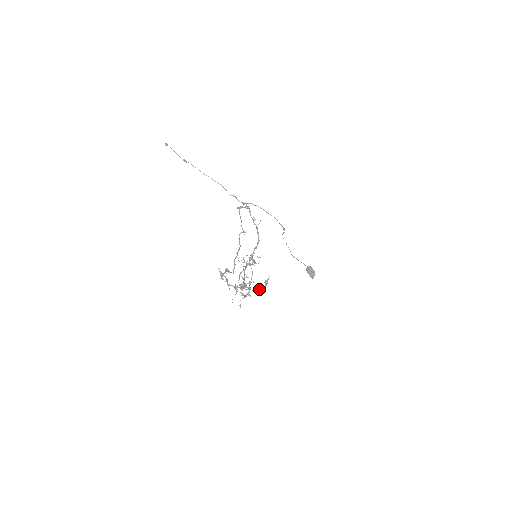
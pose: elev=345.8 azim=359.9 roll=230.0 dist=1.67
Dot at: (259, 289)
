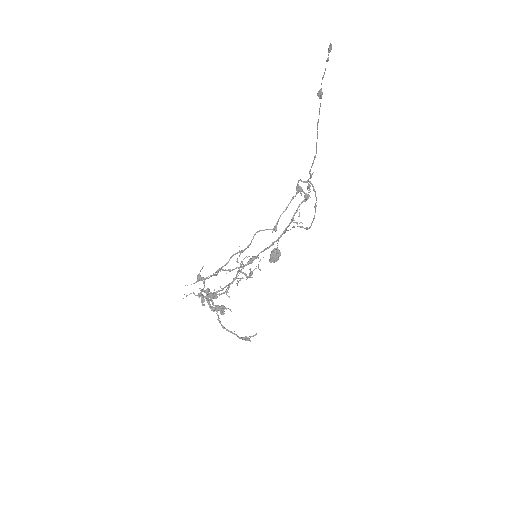
Dot at: (231, 331)
